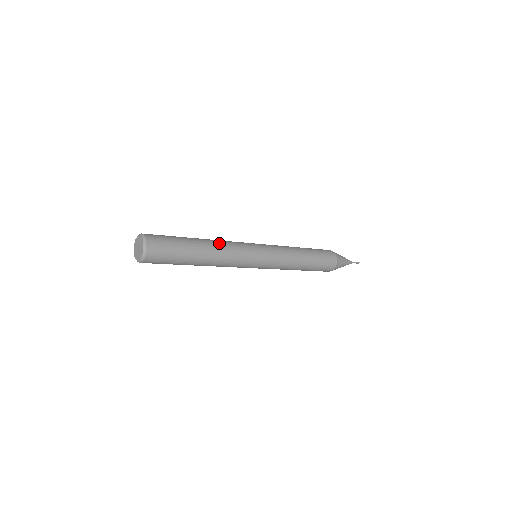
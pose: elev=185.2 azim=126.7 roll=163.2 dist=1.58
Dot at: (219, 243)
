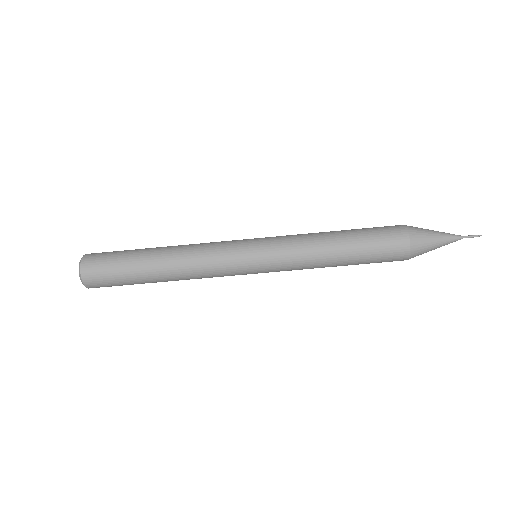
Dot at: occluded
